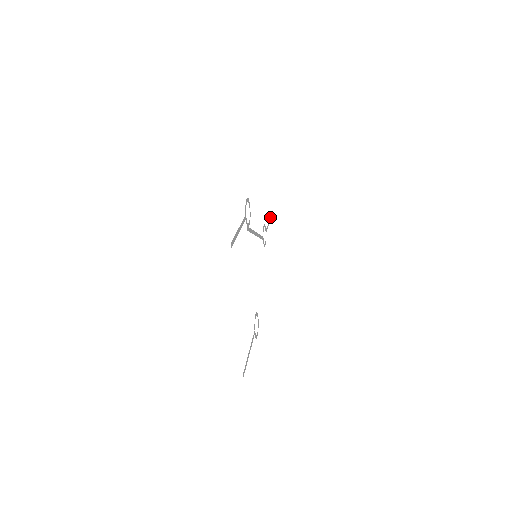
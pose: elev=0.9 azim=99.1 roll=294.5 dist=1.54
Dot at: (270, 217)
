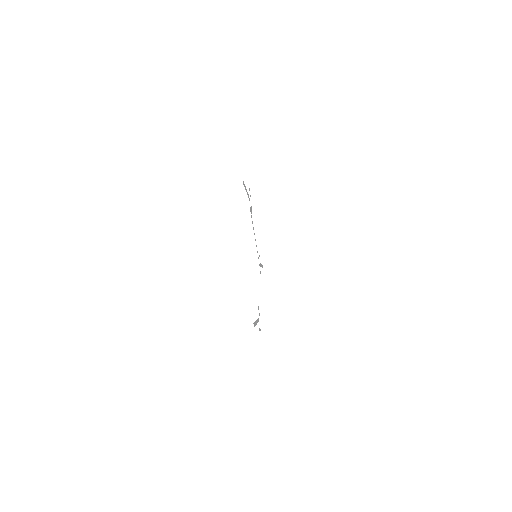
Dot at: (262, 265)
